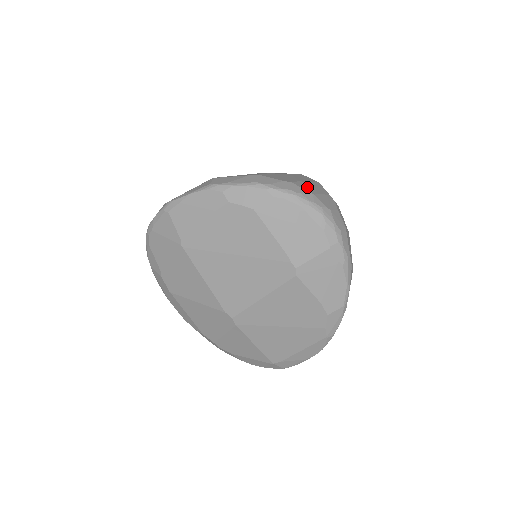
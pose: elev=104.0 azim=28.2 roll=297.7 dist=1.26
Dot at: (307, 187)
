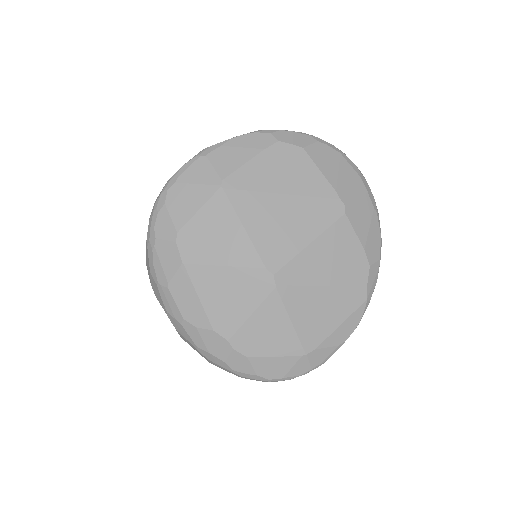
Dot at: occluded
